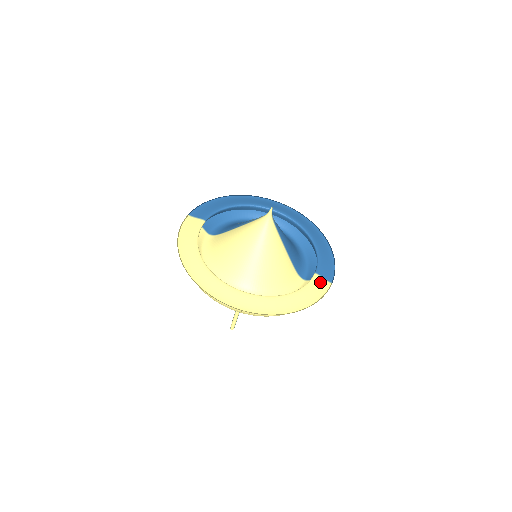
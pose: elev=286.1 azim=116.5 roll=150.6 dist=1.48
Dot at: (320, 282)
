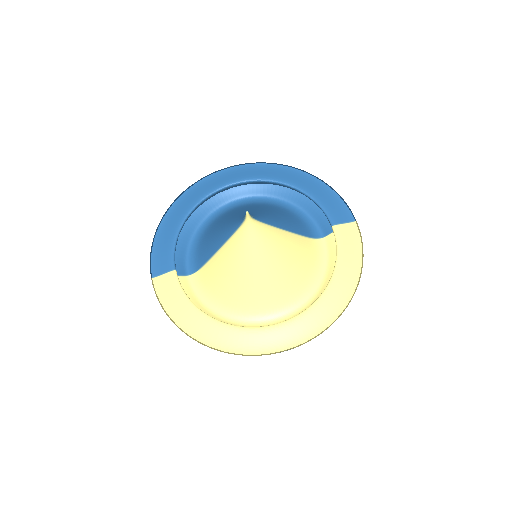
Dot at: (345, 232)
